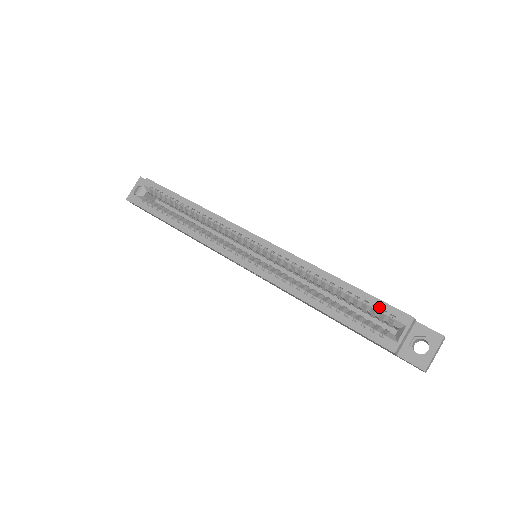
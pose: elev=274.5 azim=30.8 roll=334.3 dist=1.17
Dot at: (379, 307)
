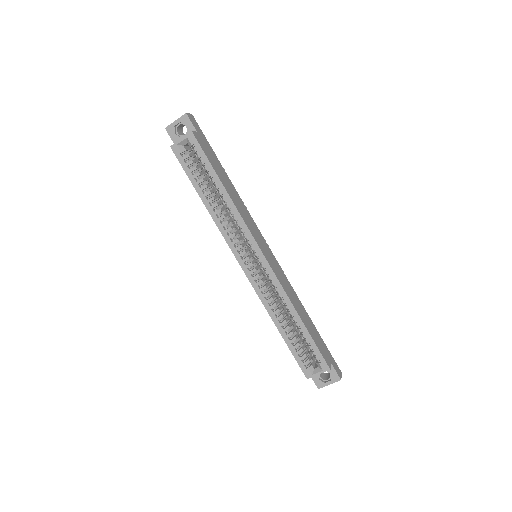
Dot at: (315, 352)
